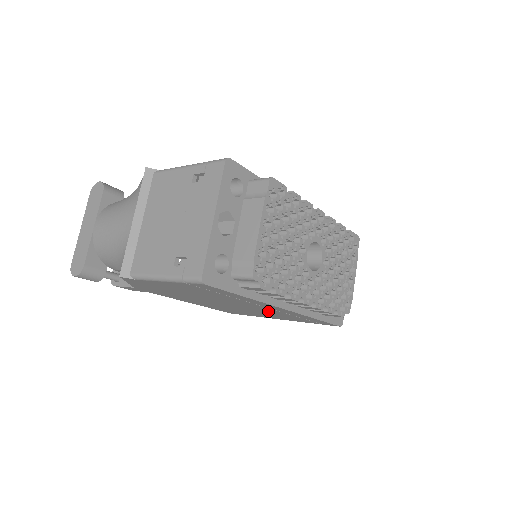
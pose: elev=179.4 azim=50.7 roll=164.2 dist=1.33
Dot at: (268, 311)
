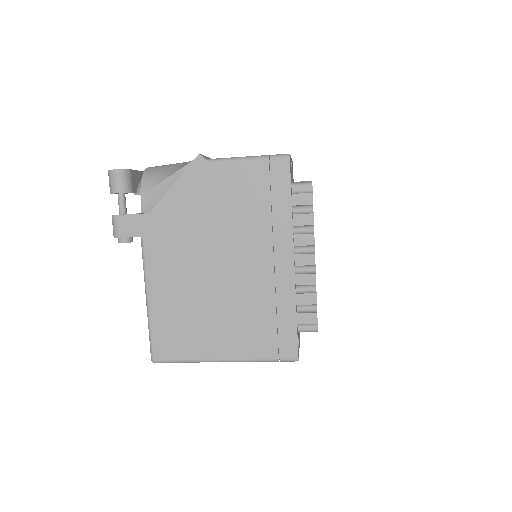
Dot at: (255, 290)
